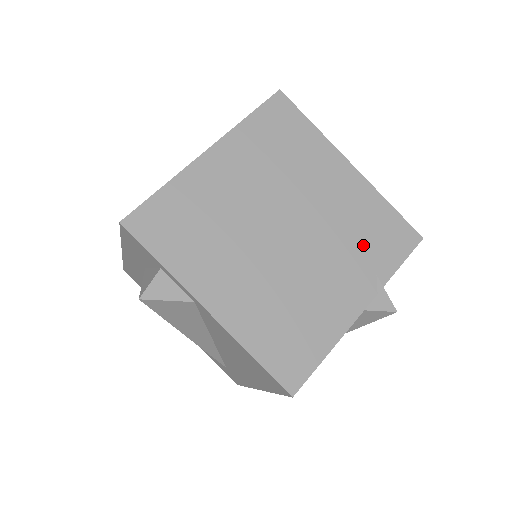
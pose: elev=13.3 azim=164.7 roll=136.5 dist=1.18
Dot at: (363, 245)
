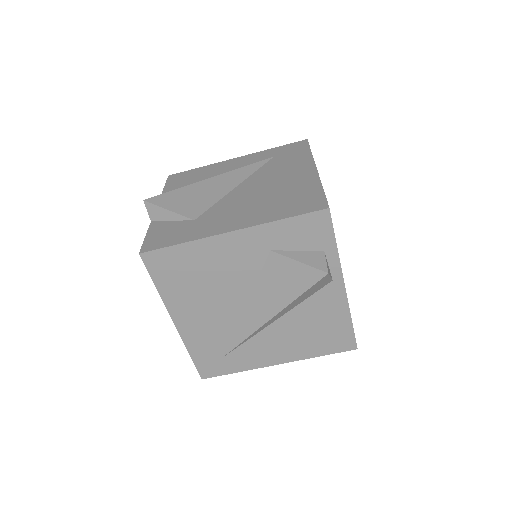
Dot at: occluded
